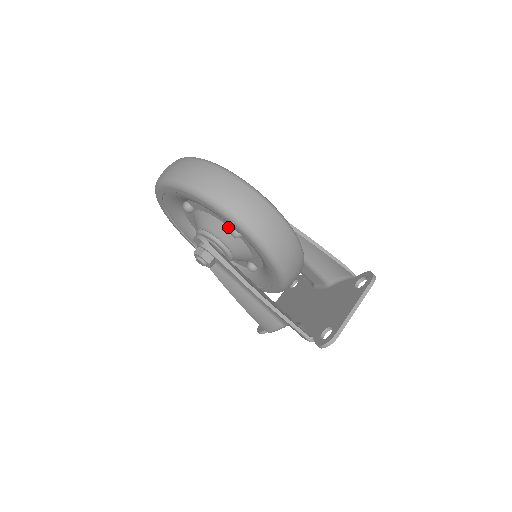
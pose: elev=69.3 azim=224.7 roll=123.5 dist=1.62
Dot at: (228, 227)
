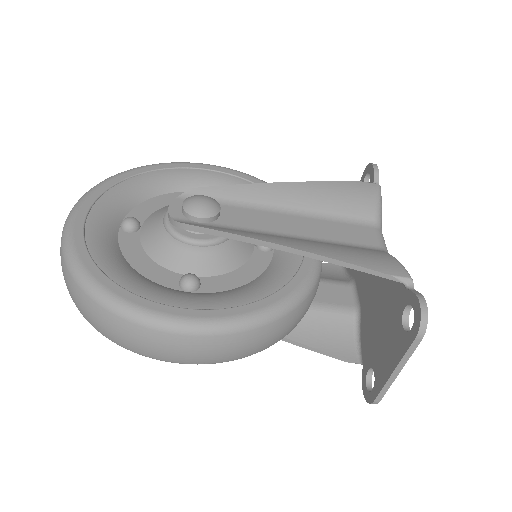
Dot at: occluded
